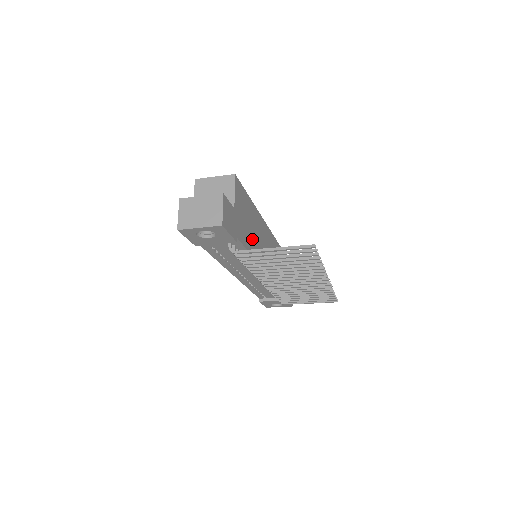
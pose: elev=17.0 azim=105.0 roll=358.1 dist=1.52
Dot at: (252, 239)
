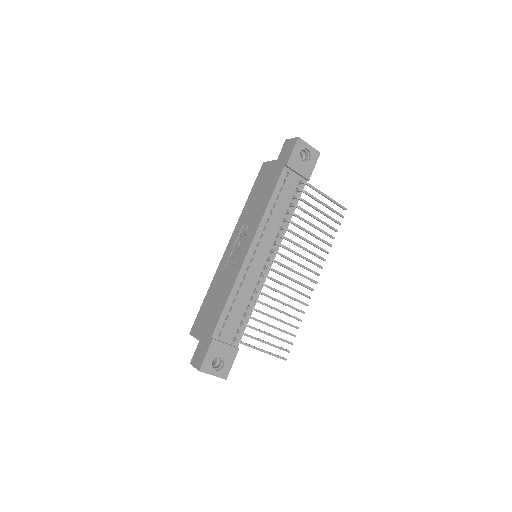
Dot at: occluded
